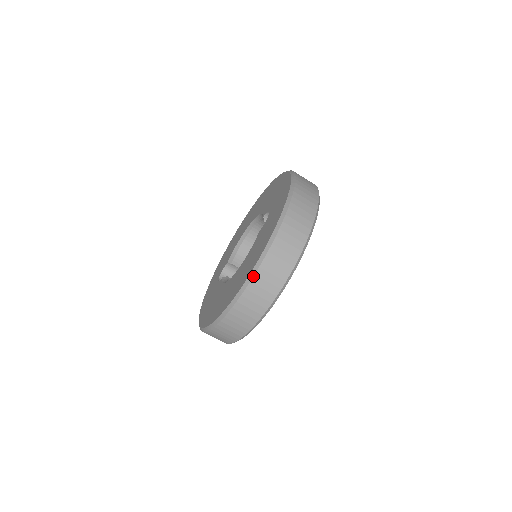
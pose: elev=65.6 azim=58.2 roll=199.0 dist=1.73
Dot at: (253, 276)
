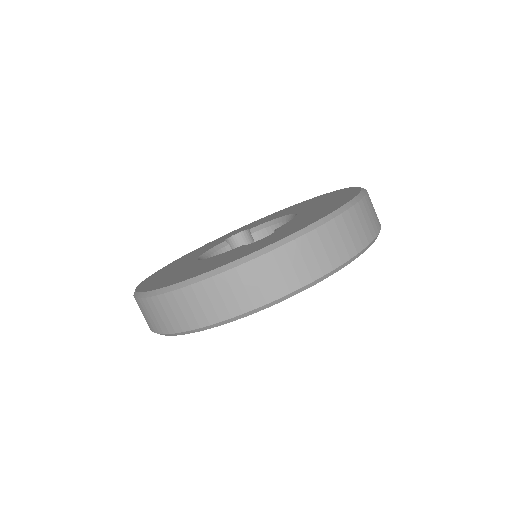
Dot at: (149, 296)
